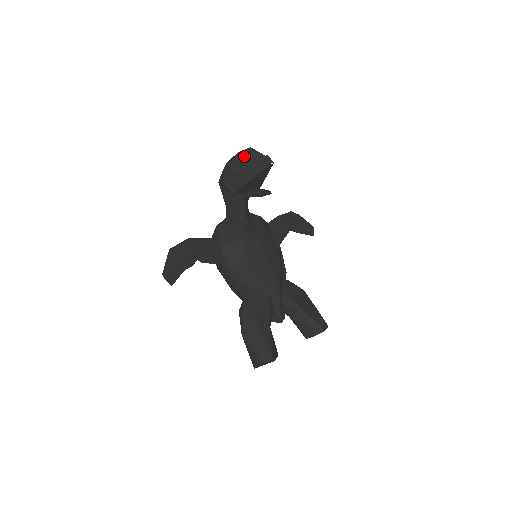
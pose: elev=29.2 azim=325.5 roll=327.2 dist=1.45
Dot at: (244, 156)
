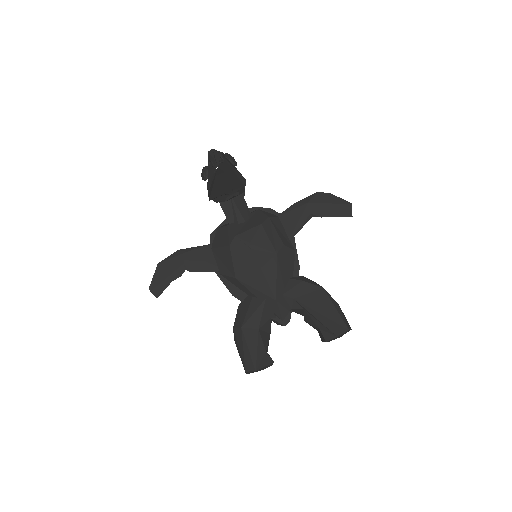
Dot at: occluded
